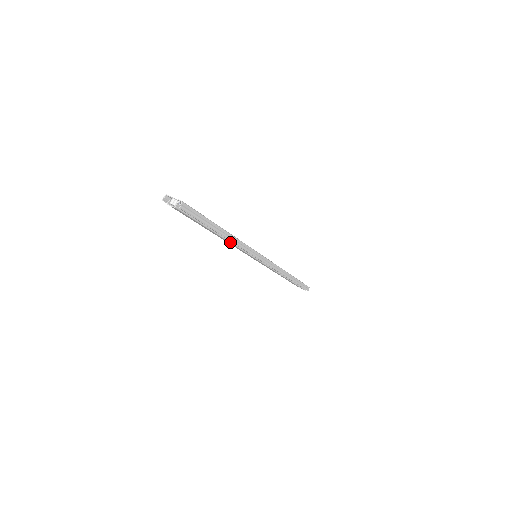
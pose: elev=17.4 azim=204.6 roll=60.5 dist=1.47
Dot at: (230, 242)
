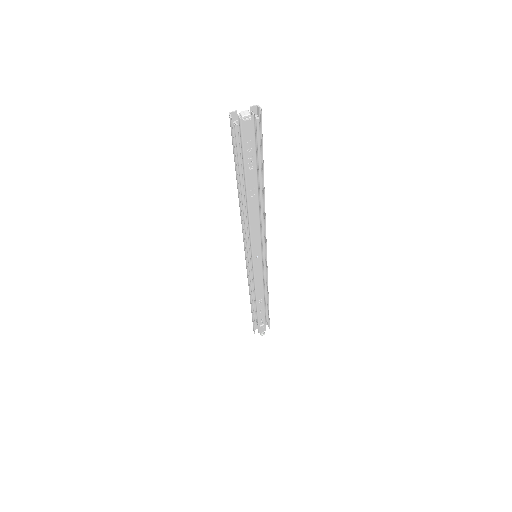
Dot at: (259, 211)
